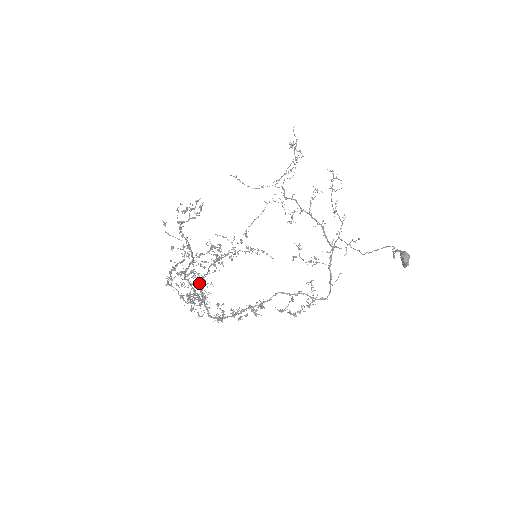
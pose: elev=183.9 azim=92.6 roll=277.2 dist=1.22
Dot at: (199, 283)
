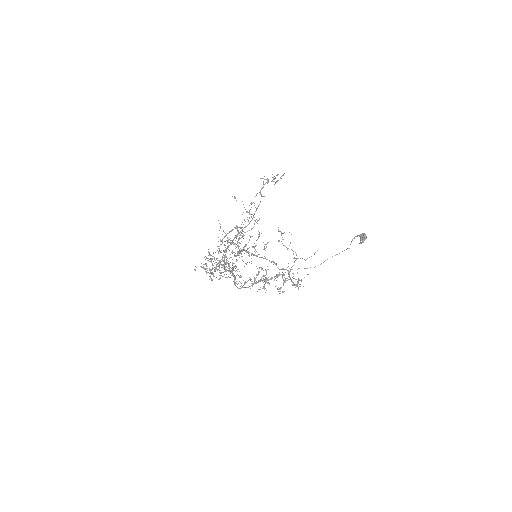
Dot at: (246, 245)
